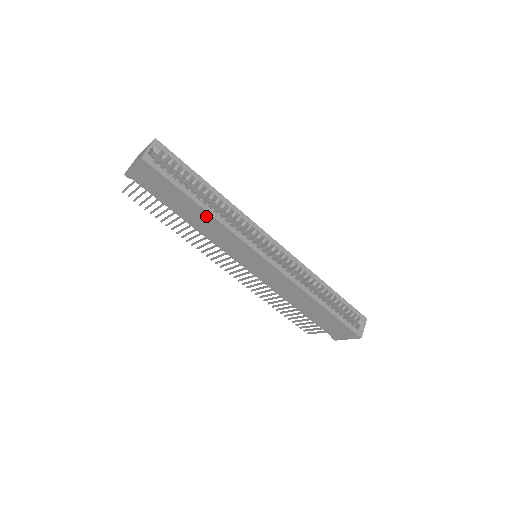
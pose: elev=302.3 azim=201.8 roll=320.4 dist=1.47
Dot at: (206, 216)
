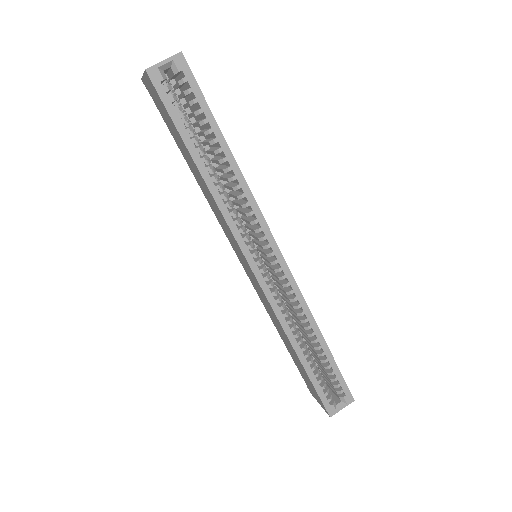
Dot at: (203, 181)
